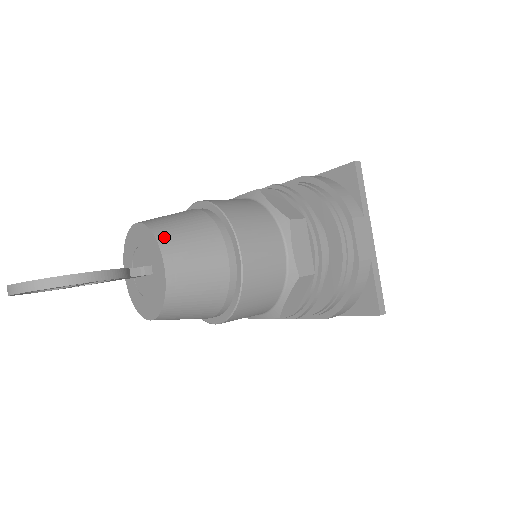
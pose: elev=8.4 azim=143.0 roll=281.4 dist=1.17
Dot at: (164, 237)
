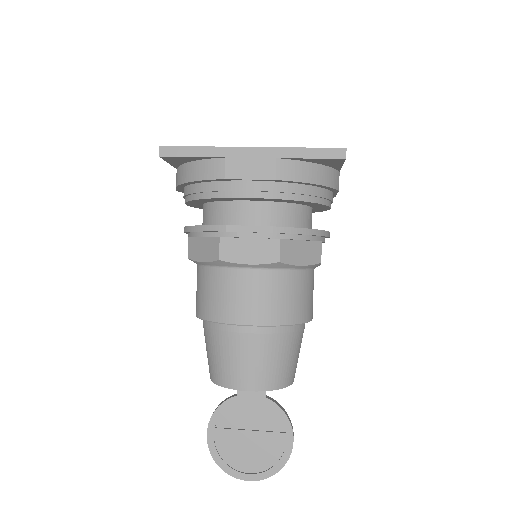
Dot at: (287, 381)
